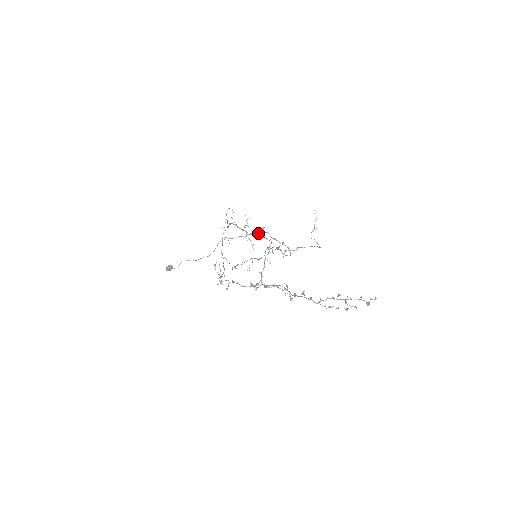
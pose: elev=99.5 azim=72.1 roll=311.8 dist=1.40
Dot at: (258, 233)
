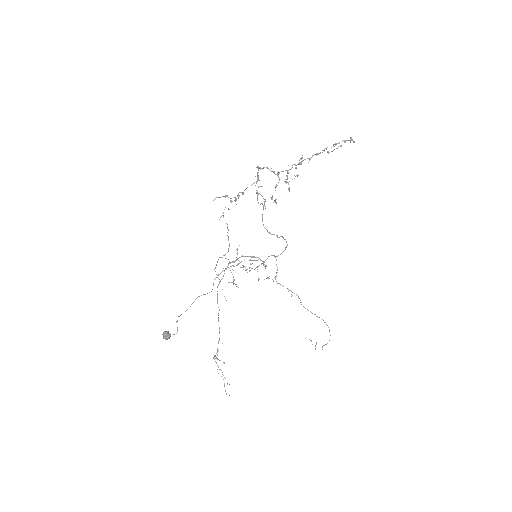
Dot at: occluded
